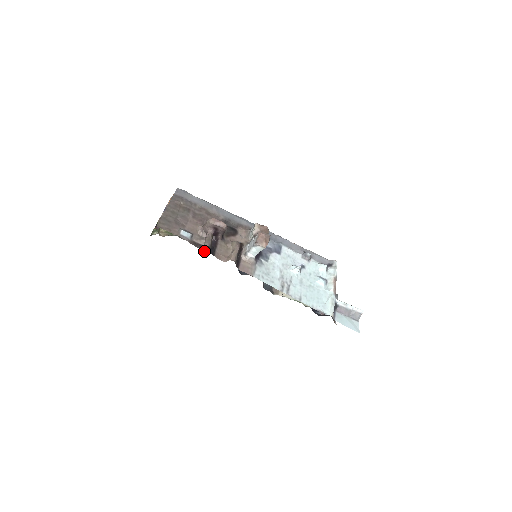
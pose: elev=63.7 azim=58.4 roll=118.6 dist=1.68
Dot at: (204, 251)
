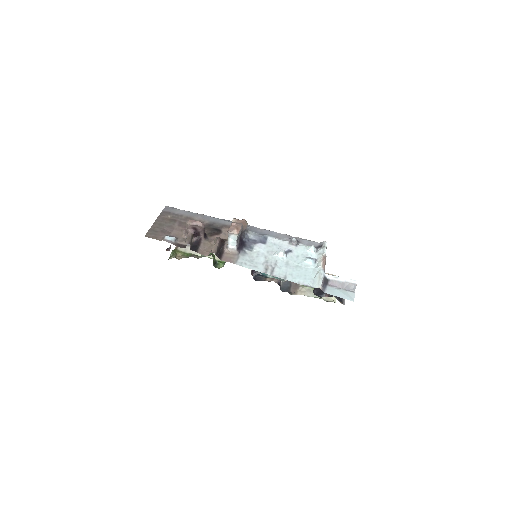
Dot at: (218, 266)
